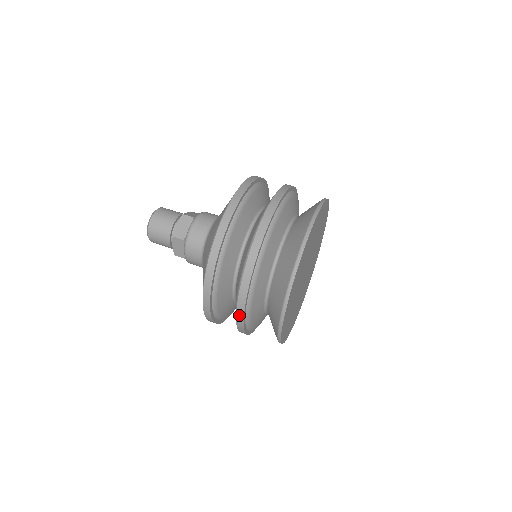
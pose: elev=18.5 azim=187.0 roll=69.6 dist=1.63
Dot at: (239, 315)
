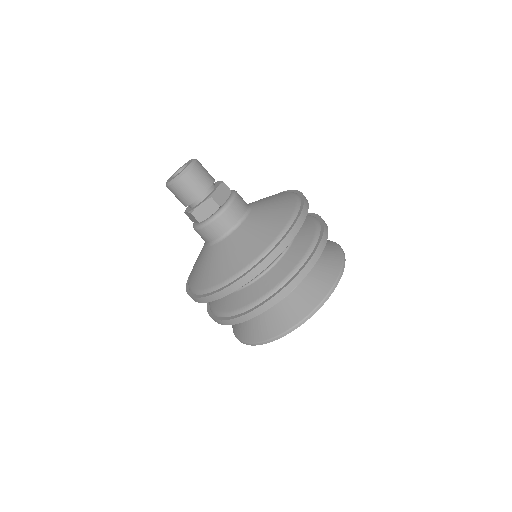
Dot at: (265, 306)
